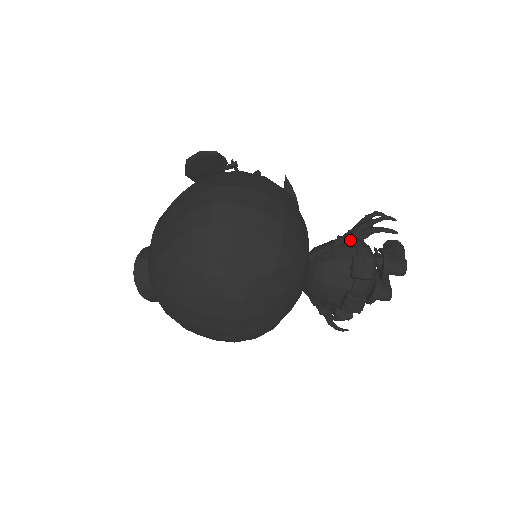
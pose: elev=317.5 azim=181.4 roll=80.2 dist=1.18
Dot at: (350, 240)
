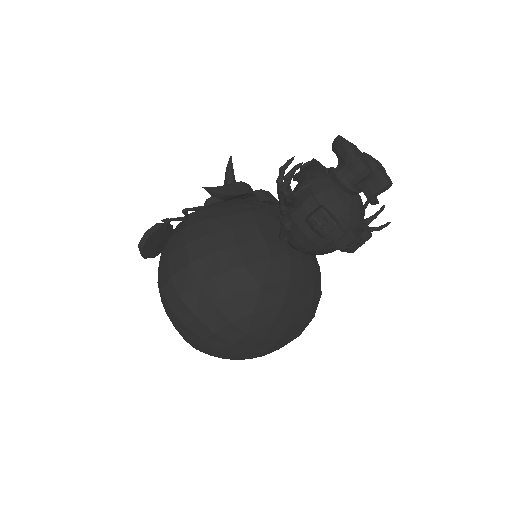
Dot at: occluded
